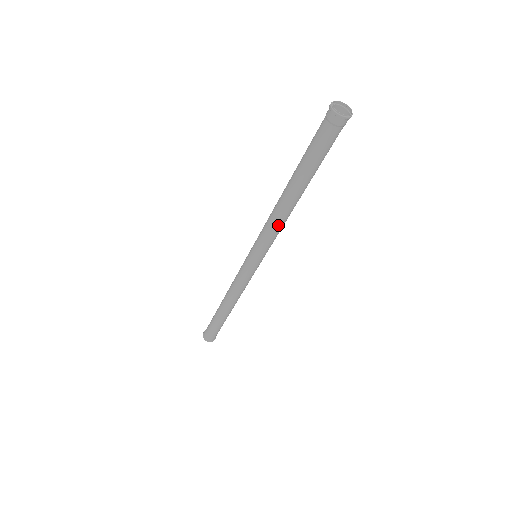
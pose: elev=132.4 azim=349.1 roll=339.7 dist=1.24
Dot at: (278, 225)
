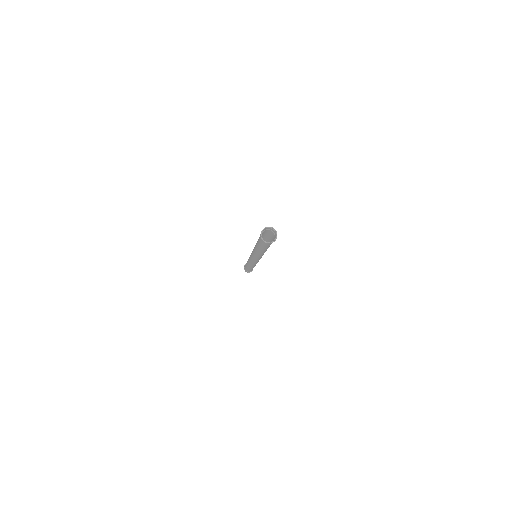
Dot at: (257, 256)
